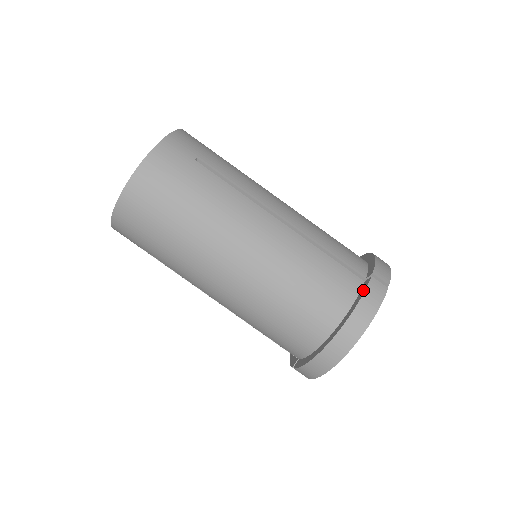
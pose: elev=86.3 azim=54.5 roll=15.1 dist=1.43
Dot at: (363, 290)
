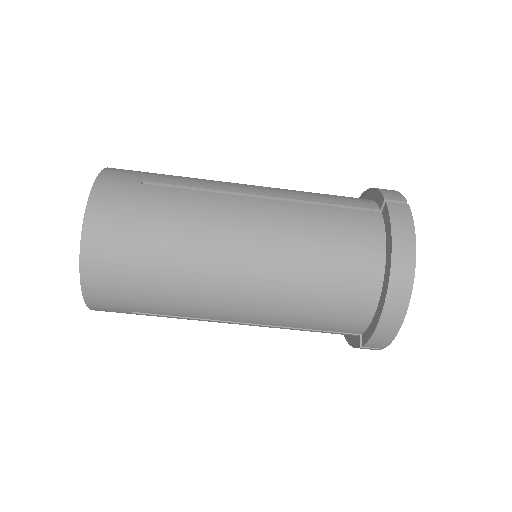
Dot at: (387, 218)
